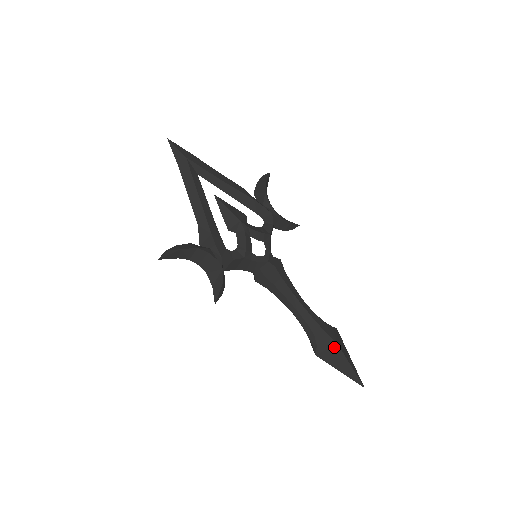
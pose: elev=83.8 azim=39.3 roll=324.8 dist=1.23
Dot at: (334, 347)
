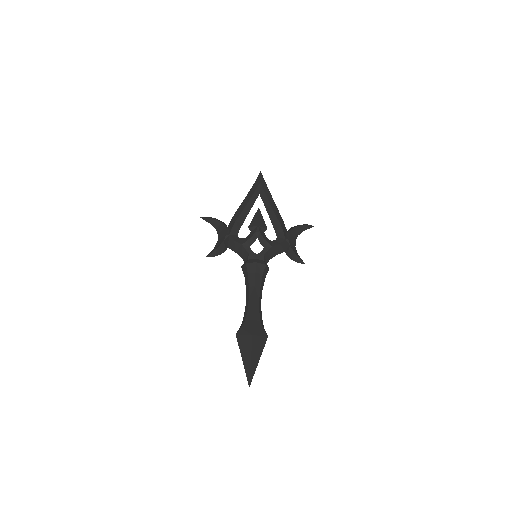
Dot at: (249, 336)
